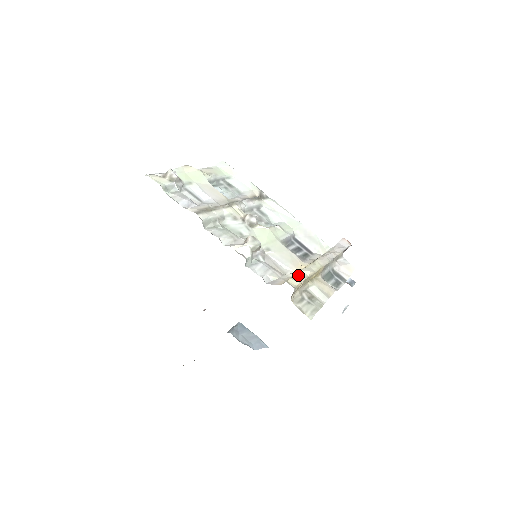
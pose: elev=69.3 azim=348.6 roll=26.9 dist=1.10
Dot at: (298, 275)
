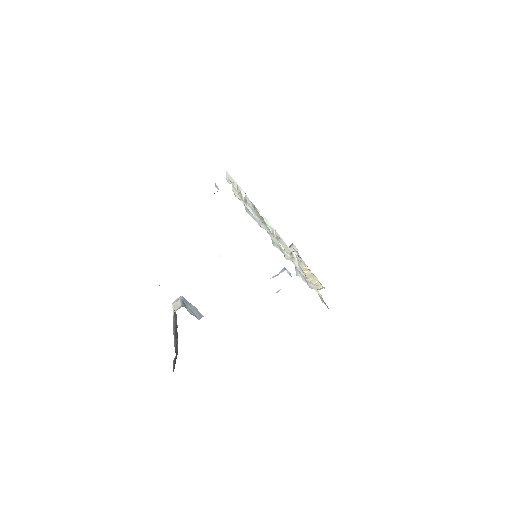
Dot at: occluded
